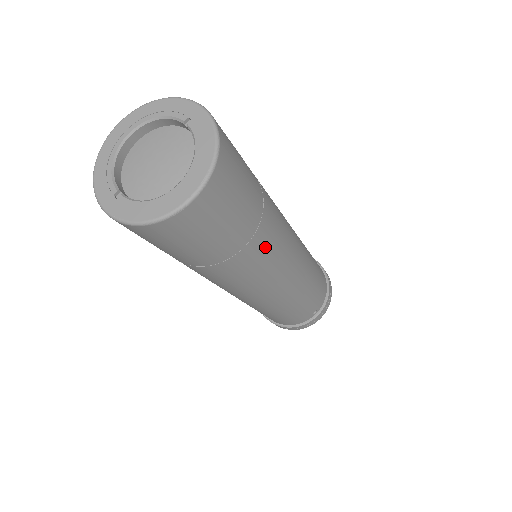
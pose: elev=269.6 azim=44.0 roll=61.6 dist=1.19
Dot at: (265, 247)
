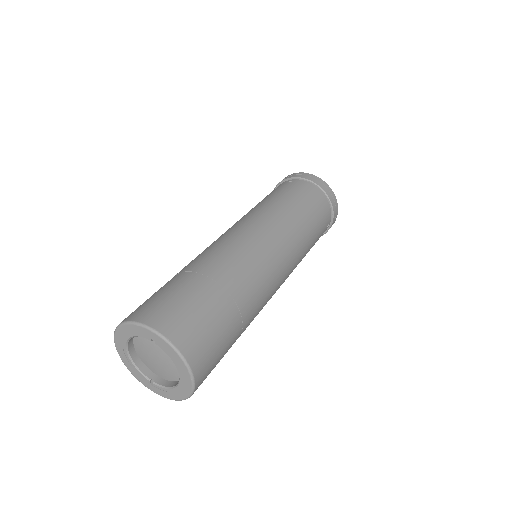
Dot at: (256, 307)
